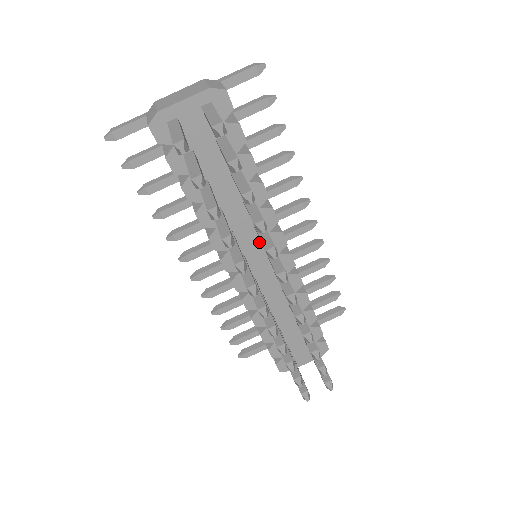
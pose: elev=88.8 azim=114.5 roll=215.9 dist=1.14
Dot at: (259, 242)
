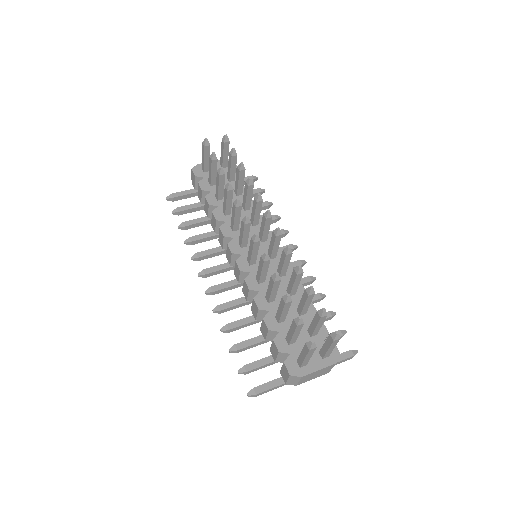
Dot at: occluded
